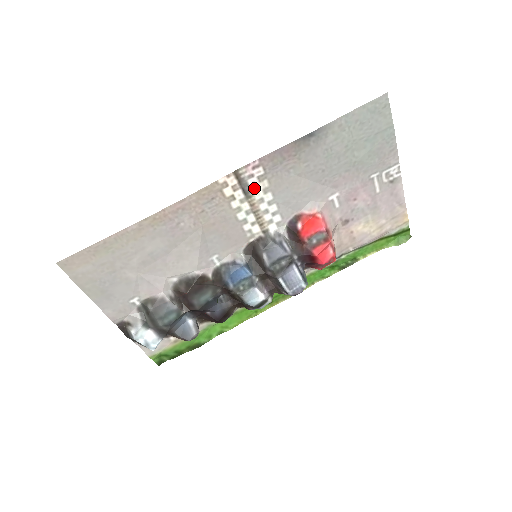
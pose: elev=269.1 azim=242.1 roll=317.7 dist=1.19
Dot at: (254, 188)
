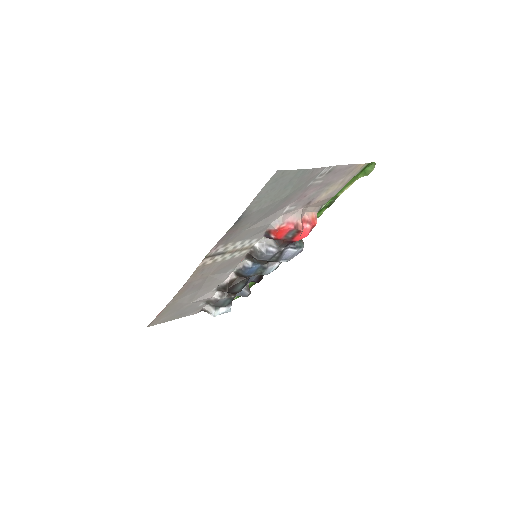
Dot at: (224, 249)
